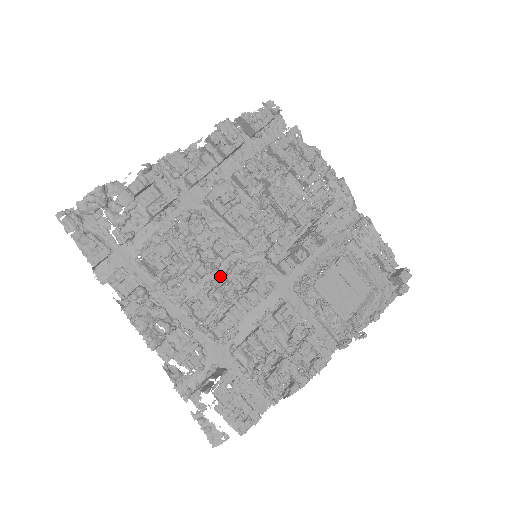
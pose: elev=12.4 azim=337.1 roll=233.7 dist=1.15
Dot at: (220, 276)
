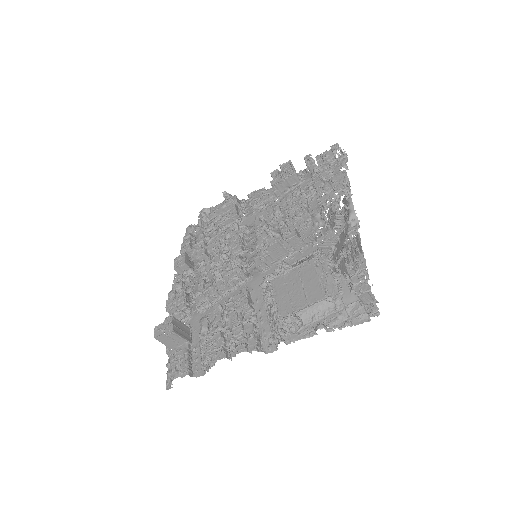
Dot at: occluded
